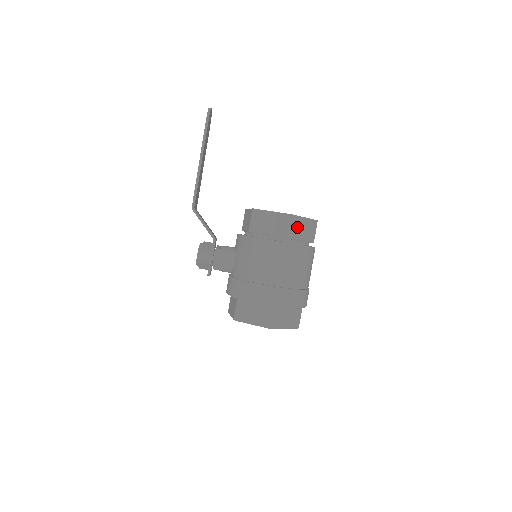
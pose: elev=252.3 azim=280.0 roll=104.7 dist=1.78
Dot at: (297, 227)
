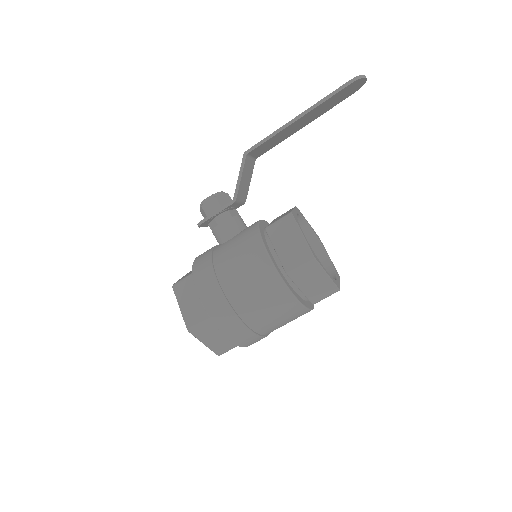
Dot at: (309, 274)
